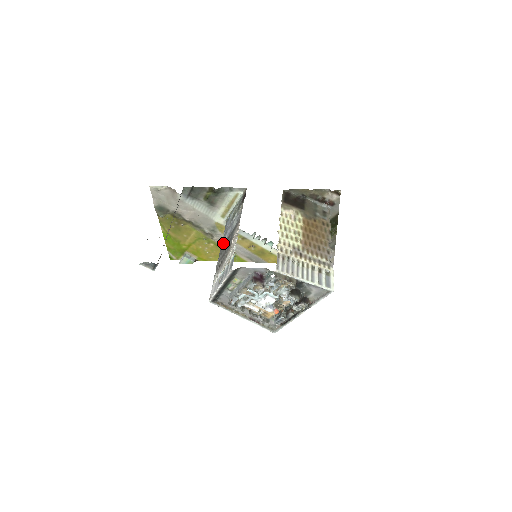
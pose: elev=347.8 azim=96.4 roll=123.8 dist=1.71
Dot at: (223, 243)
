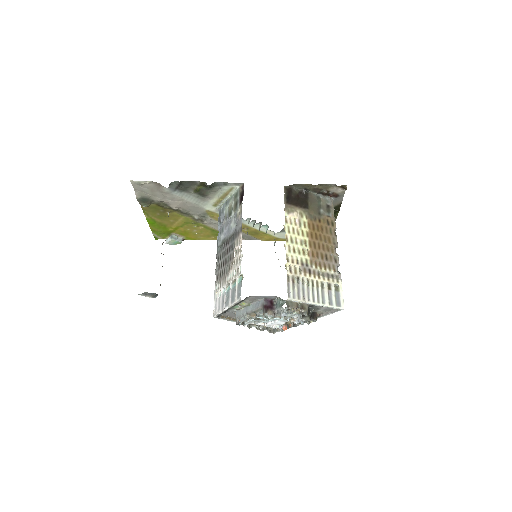
Dot at: (220, 243)
